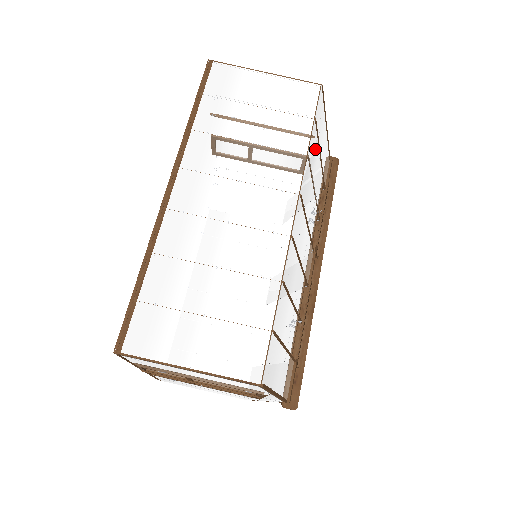
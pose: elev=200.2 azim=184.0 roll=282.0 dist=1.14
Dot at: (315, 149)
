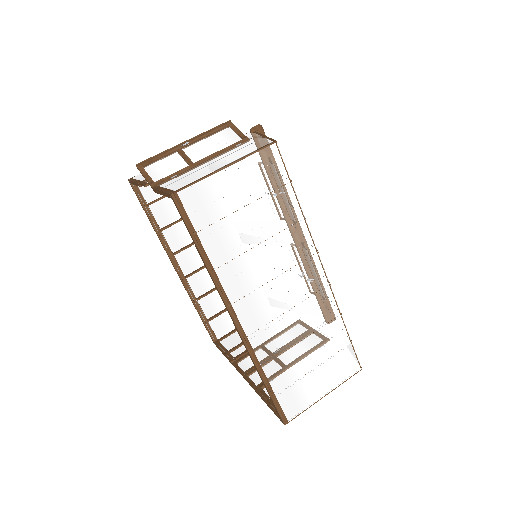
Dot at: occluded
